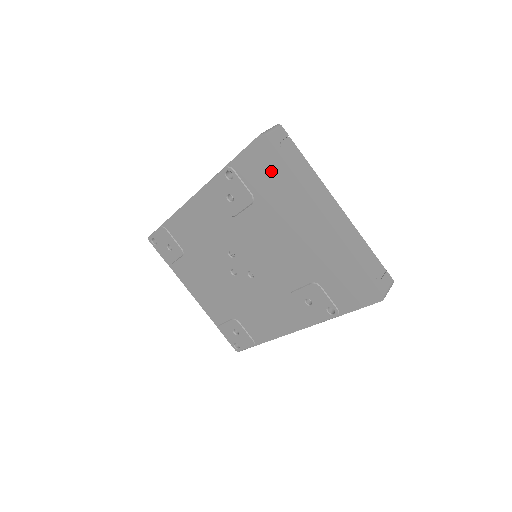
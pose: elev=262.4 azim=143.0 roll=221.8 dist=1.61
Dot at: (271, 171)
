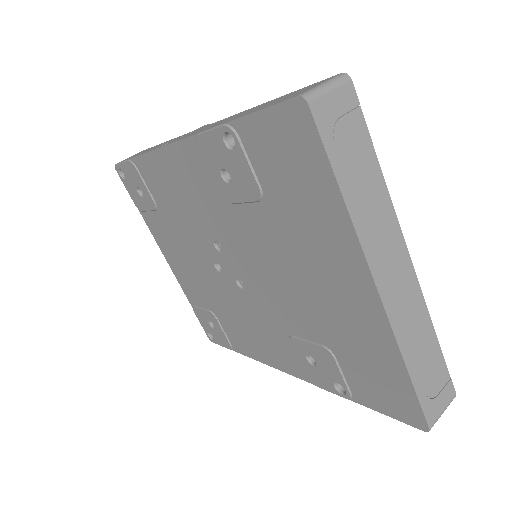
Dot at: (302, 170)
